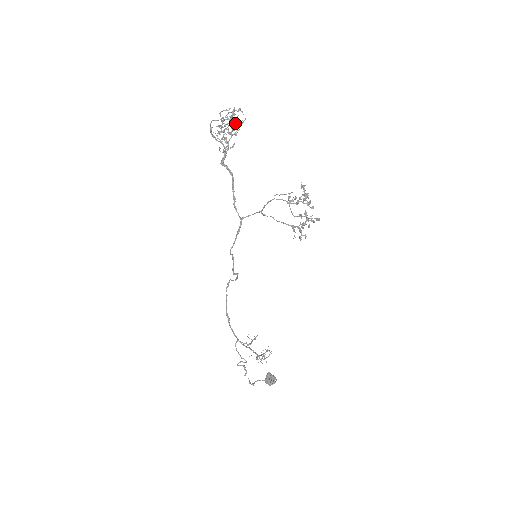
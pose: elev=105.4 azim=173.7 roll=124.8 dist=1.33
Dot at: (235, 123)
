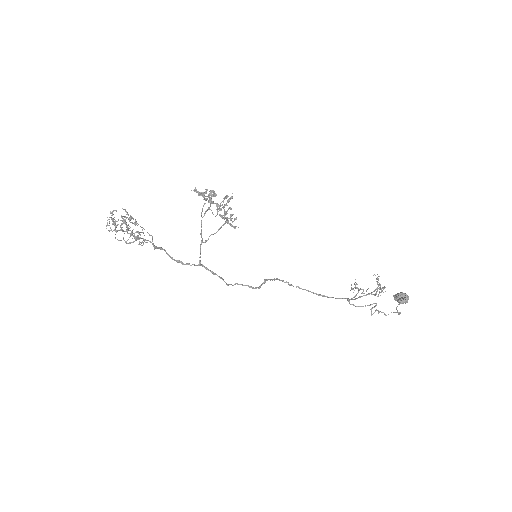
Dot at: occluded
